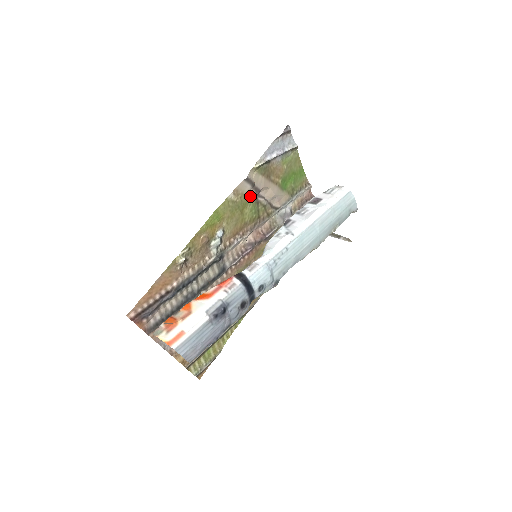
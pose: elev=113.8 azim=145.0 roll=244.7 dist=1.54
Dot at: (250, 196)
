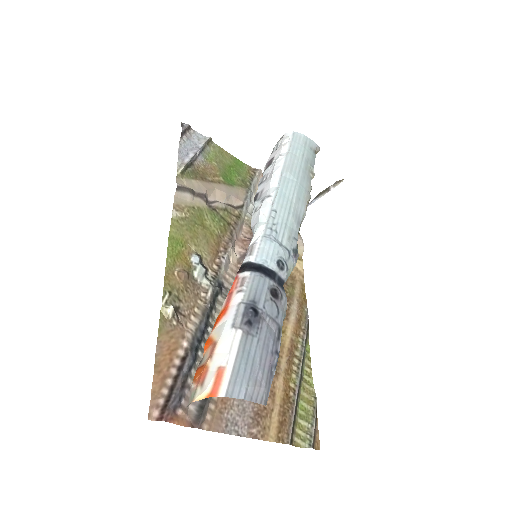
Dot at: (199, 206)
